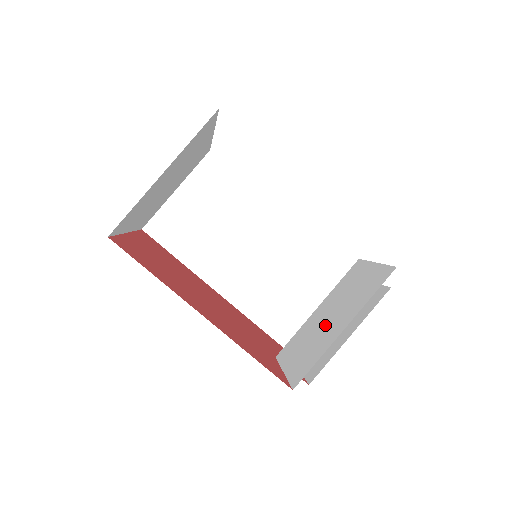
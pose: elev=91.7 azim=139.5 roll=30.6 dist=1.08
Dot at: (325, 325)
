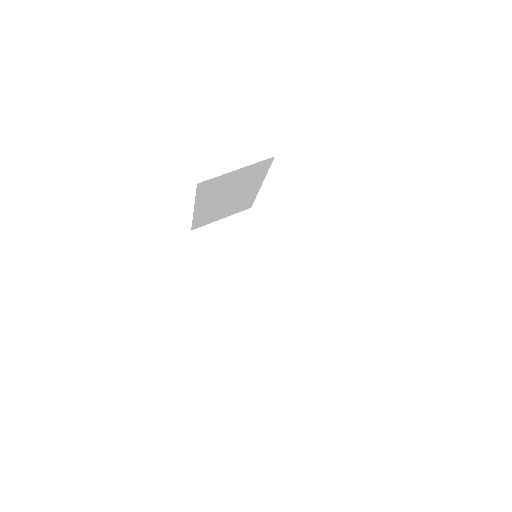
Dot at: occluded
